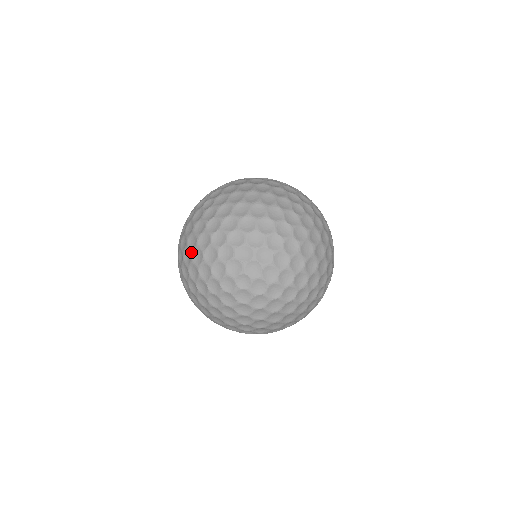
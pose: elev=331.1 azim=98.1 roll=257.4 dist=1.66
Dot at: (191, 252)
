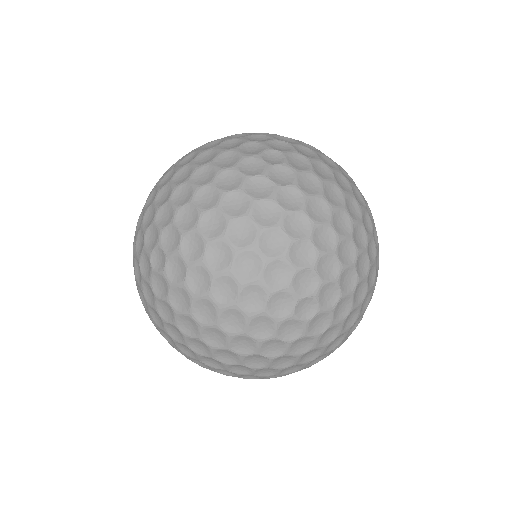
Dot at: occluded
